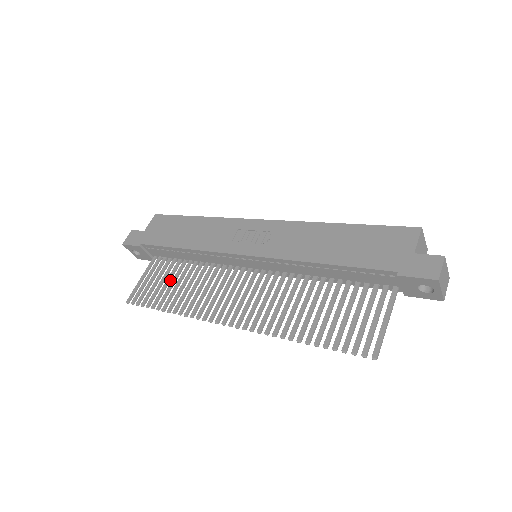
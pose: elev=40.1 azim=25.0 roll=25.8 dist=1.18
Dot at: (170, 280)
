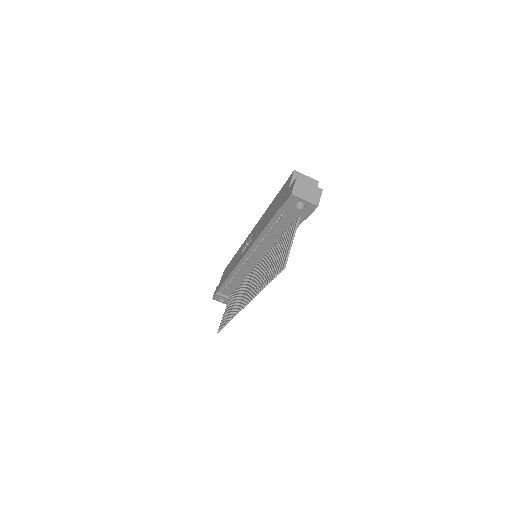
Dot at: occluded
